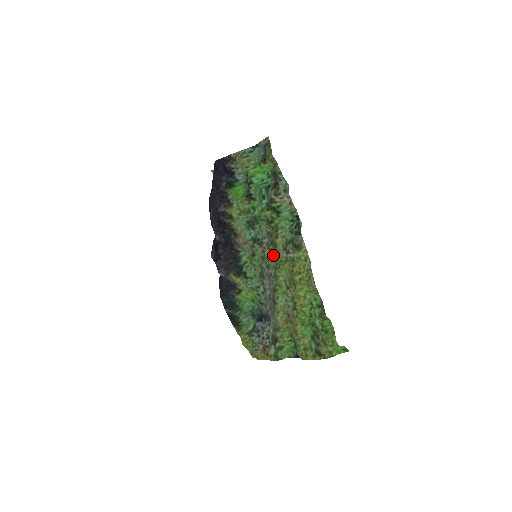
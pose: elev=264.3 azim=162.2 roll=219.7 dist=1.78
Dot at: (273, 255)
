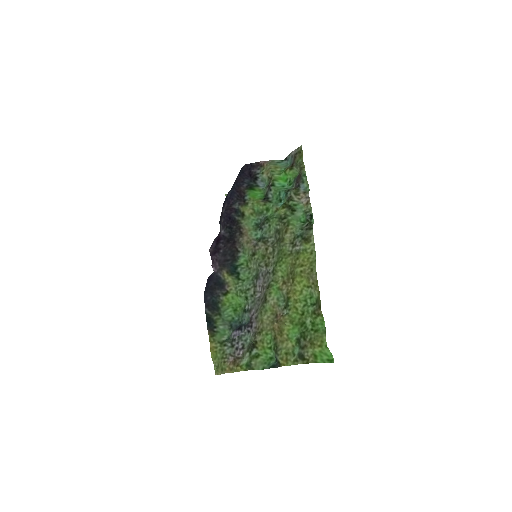
Dot at: (276, 251)
